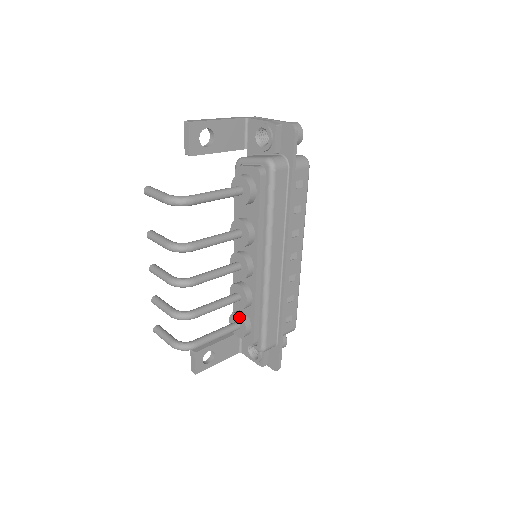
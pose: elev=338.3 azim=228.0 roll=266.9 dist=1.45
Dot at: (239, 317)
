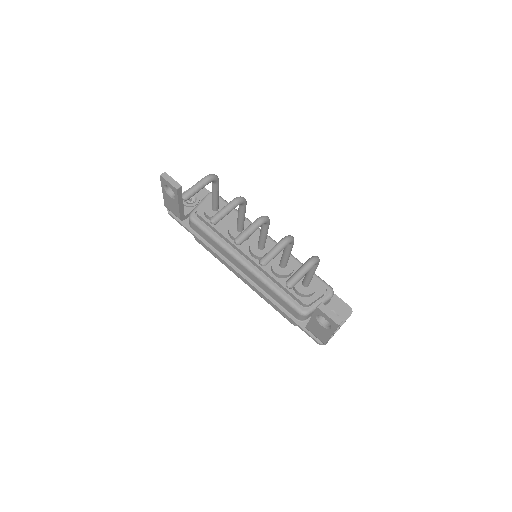
Dot at: occluded
